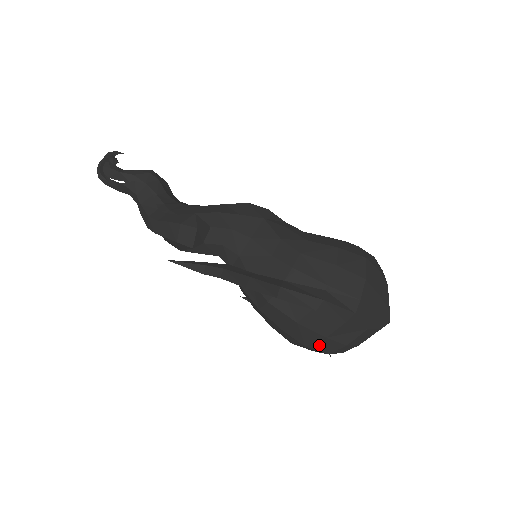
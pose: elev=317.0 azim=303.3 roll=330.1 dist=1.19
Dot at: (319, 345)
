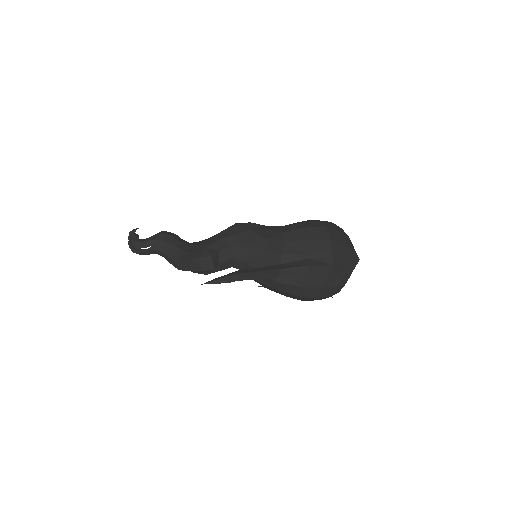
Dot at: (321, 294)
